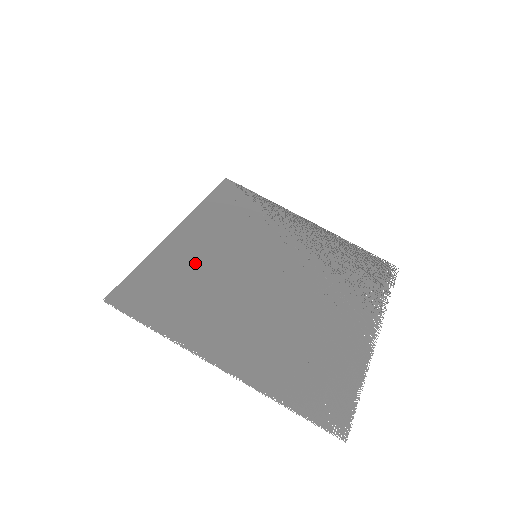
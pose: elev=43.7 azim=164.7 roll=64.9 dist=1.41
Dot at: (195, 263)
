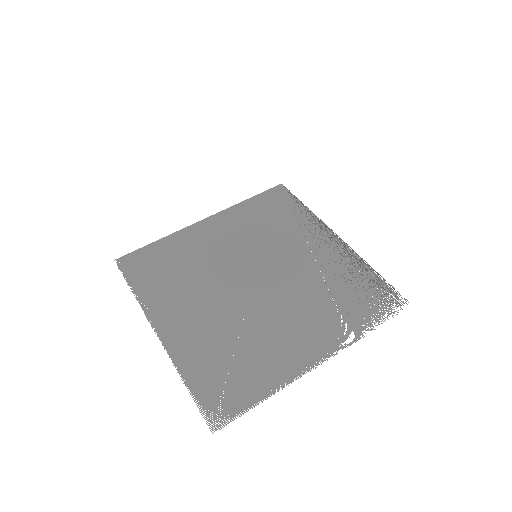
Dot at: (199, 250)
